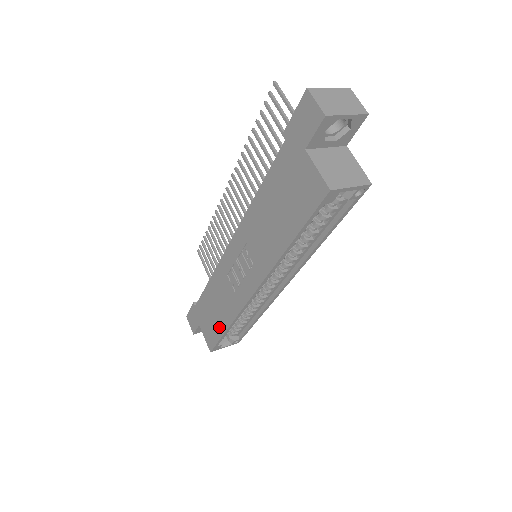
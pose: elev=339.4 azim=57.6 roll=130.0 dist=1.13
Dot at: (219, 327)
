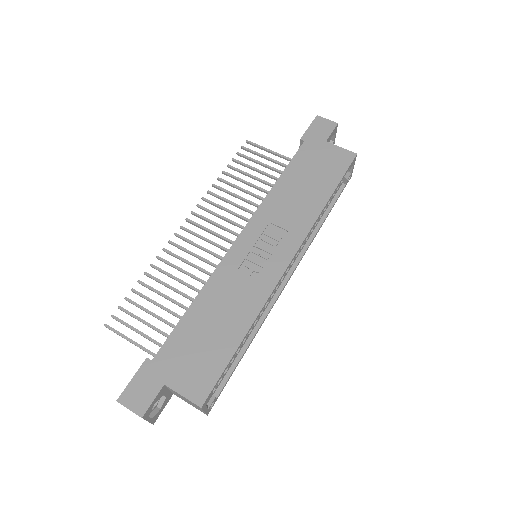
Dot at: (225, 346)
